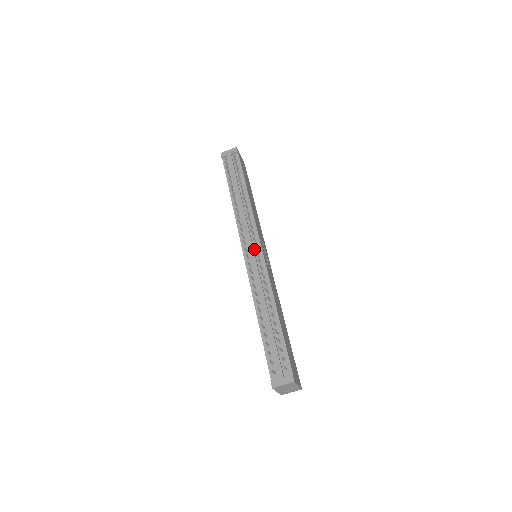
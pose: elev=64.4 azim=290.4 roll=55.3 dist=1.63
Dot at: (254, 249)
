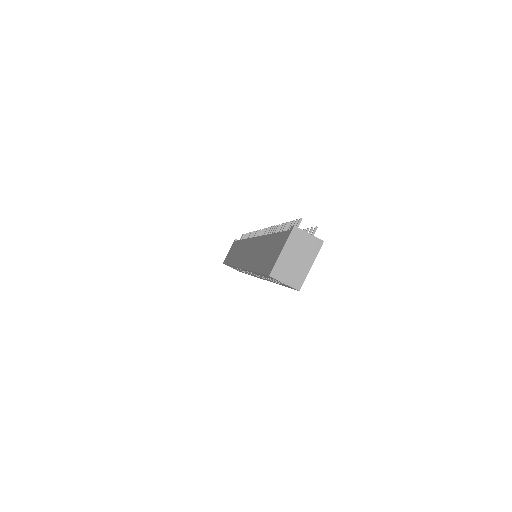
Dot at: occluded
